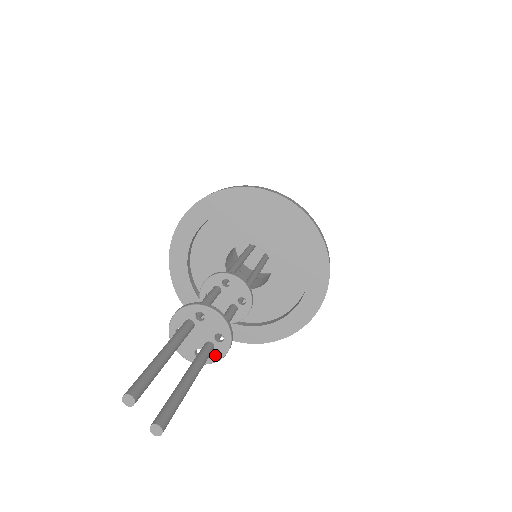
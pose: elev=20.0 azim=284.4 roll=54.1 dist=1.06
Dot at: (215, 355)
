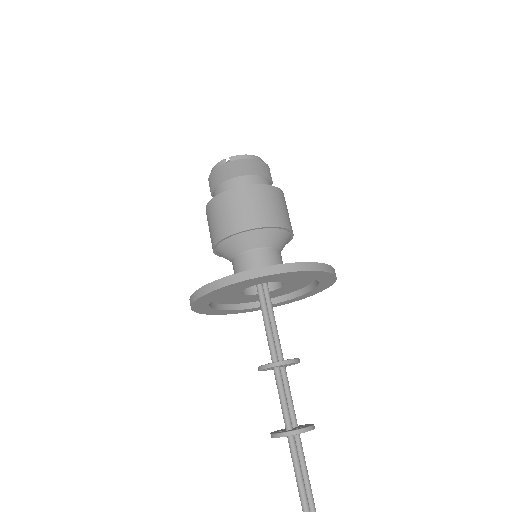
Dot at: occluded
